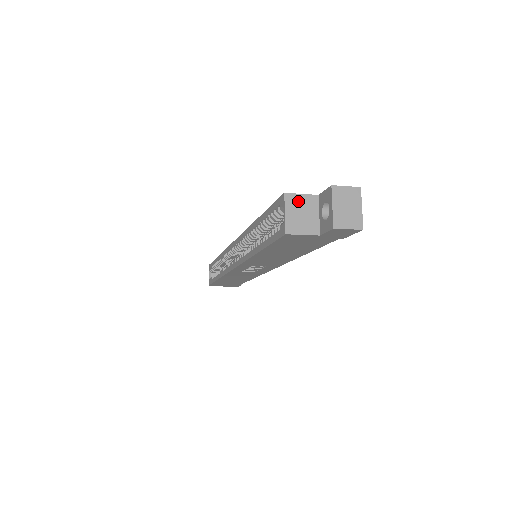
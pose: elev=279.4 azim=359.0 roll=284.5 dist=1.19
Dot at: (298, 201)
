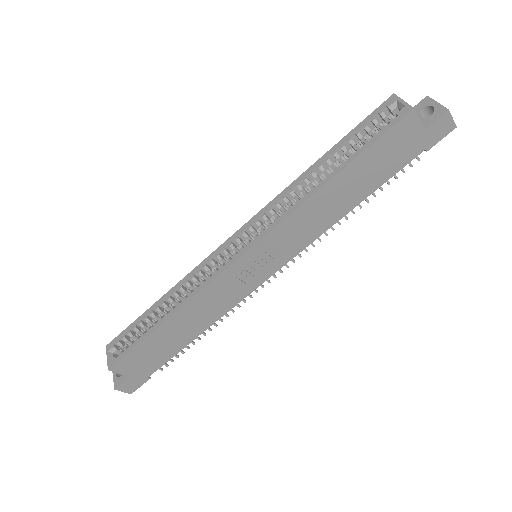
Dot at: occluded
